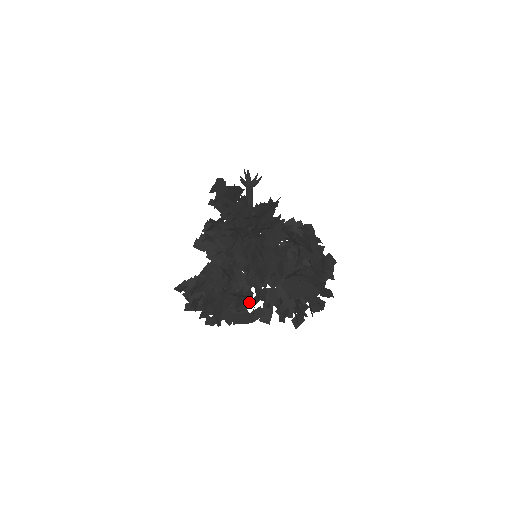
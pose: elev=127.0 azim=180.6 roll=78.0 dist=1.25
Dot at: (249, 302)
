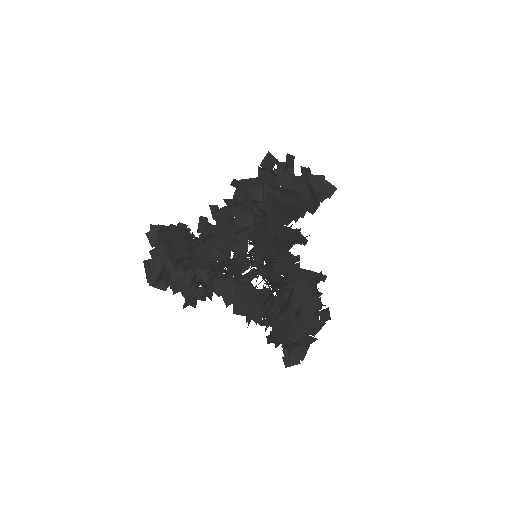
Dot at: occluded
